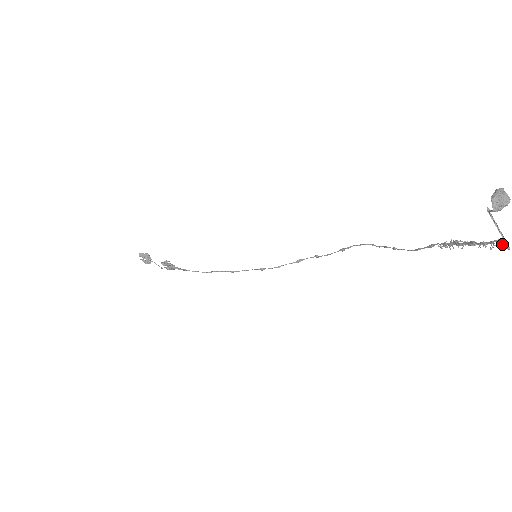
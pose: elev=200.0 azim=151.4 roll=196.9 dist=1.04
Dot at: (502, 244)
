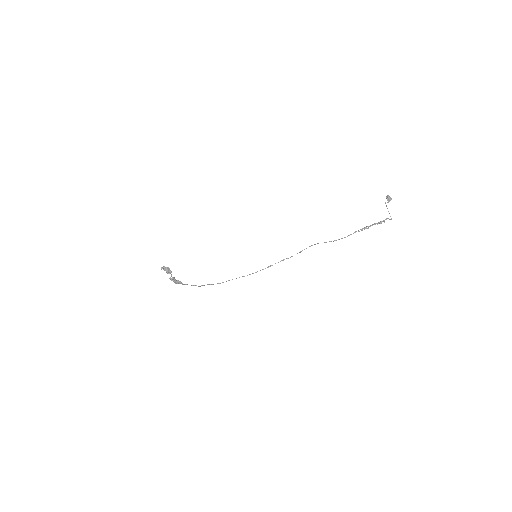
Dot at: (389, 219)
